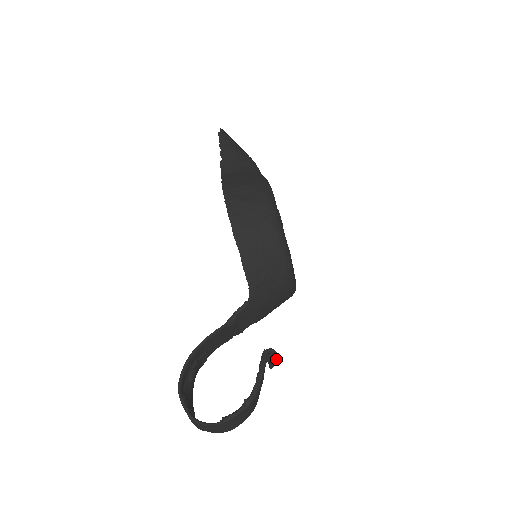
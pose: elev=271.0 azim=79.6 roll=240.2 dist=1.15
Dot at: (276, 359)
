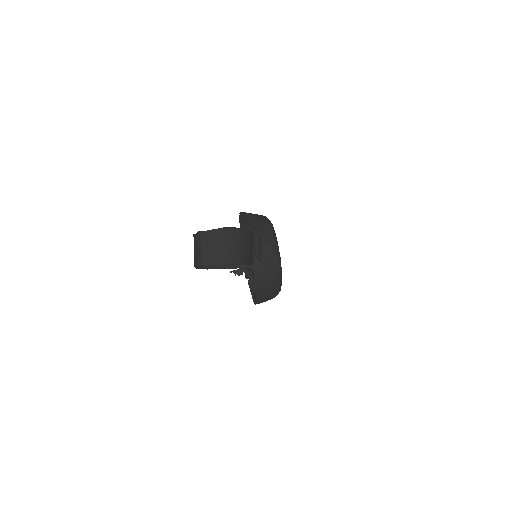
Dot at: (260, 239)
